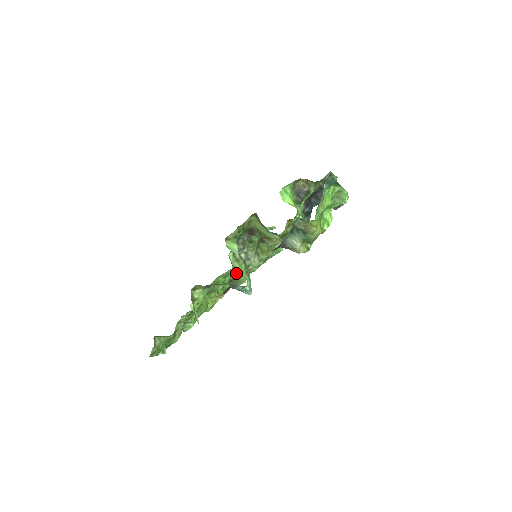
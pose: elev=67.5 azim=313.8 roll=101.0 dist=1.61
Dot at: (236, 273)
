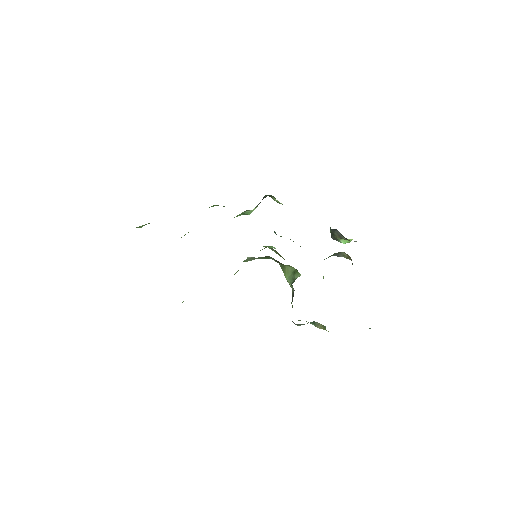
Dot at: (234, 274)
